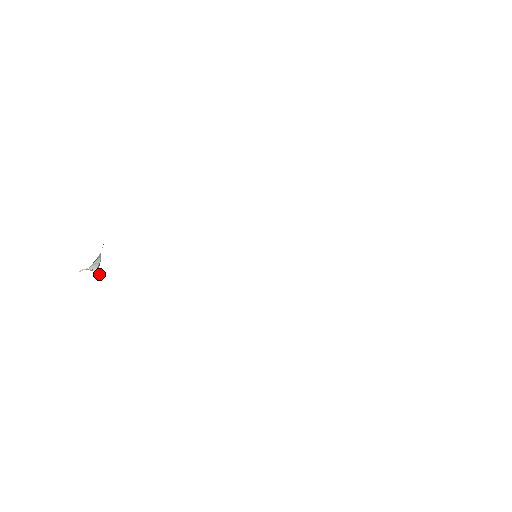
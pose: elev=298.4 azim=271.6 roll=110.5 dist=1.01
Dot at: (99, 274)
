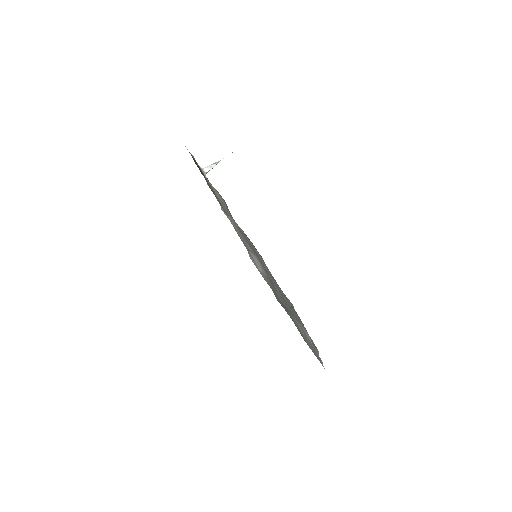
Dot at: occluded
